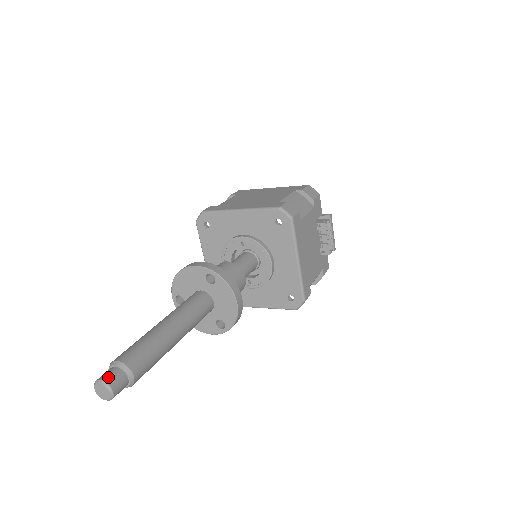
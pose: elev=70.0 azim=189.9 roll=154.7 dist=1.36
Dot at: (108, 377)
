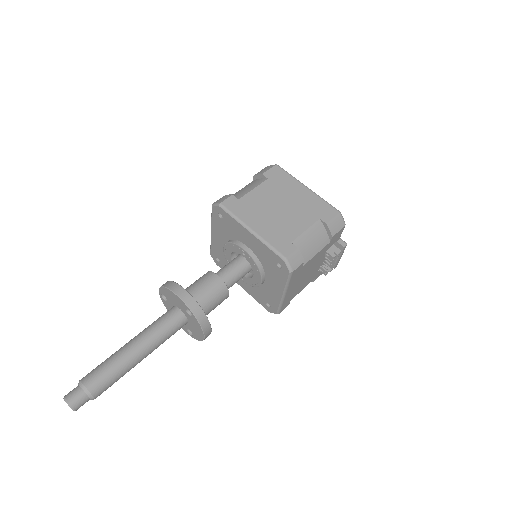
Dot at: (74, 400)
